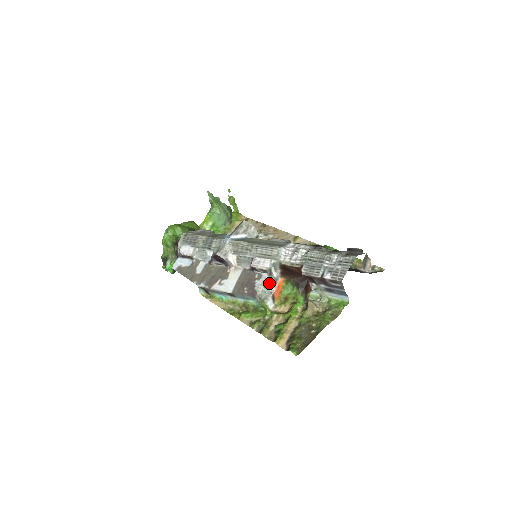
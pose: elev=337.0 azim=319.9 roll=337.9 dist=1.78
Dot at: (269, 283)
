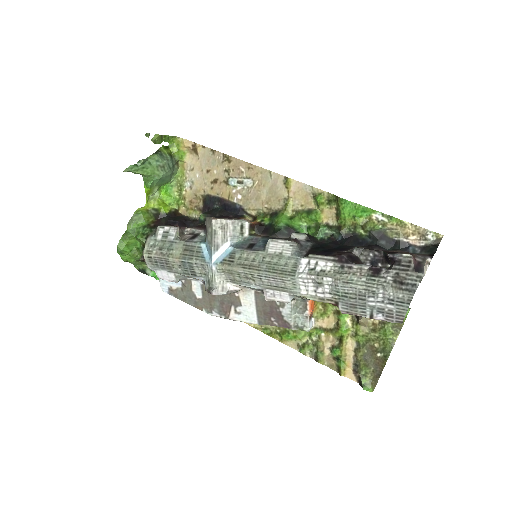
Dot at: (297, 304)
